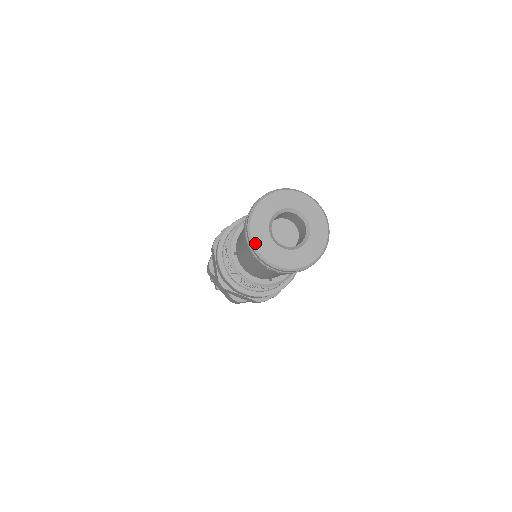
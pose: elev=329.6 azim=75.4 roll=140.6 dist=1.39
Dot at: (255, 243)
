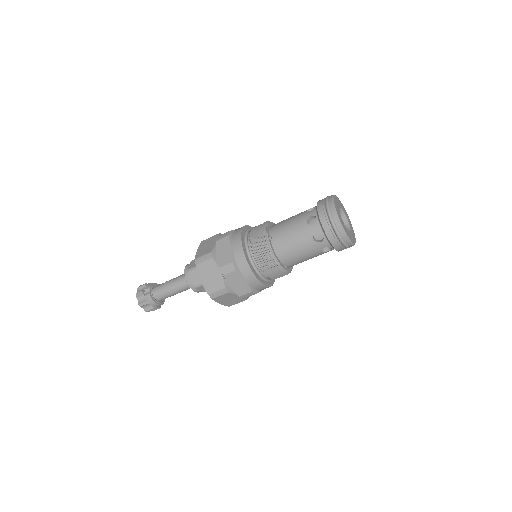
Dot at: (338, 215)
